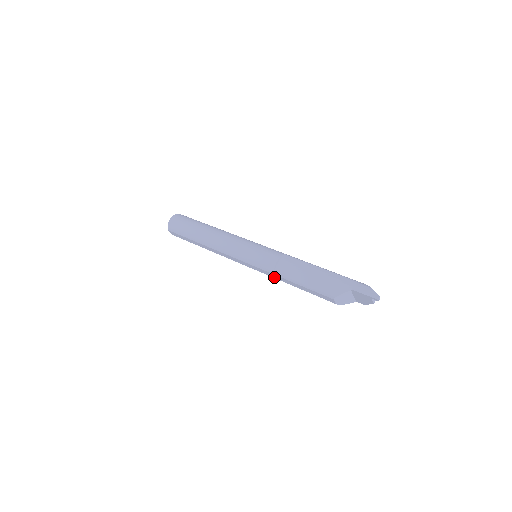
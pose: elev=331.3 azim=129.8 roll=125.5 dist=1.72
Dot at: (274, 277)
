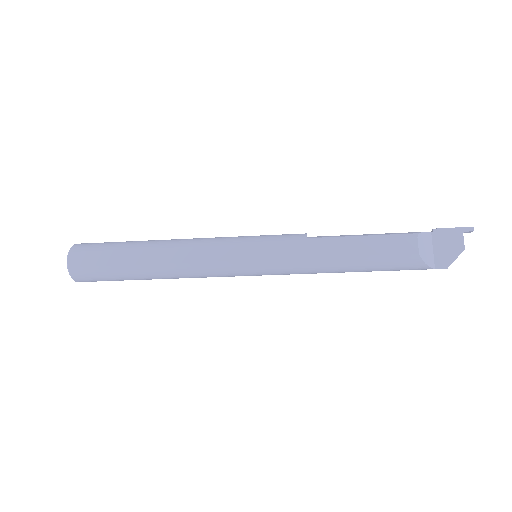
Dot at: (302, 255)
